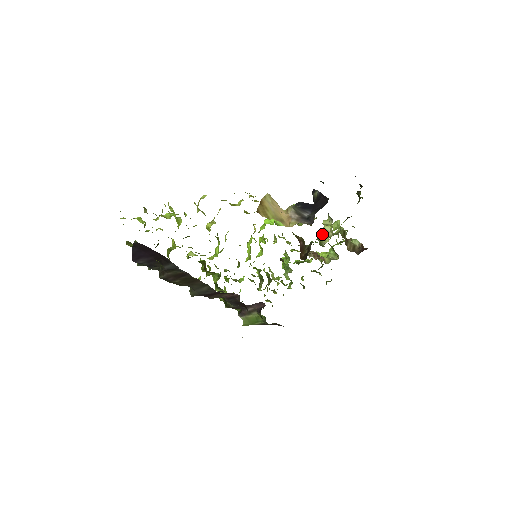
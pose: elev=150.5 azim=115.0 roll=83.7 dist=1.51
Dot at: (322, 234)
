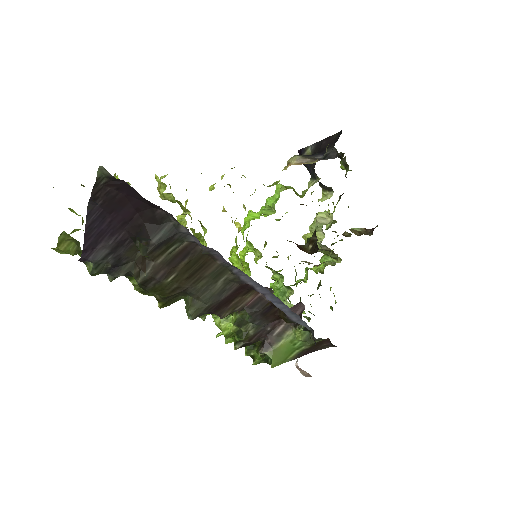
Dot at: (318, 224)
